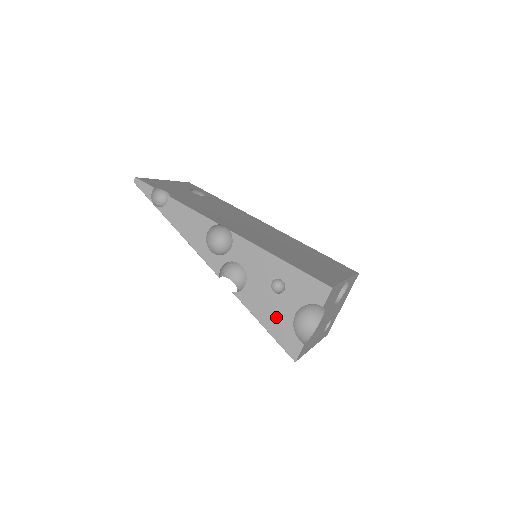
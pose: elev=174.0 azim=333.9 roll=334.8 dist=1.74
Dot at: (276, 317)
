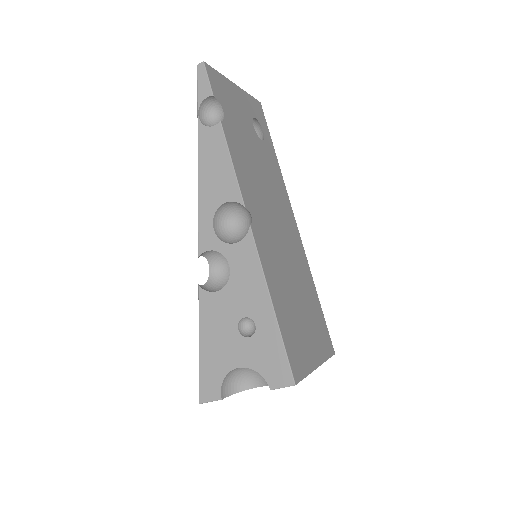
Dot at: (218, 350)
